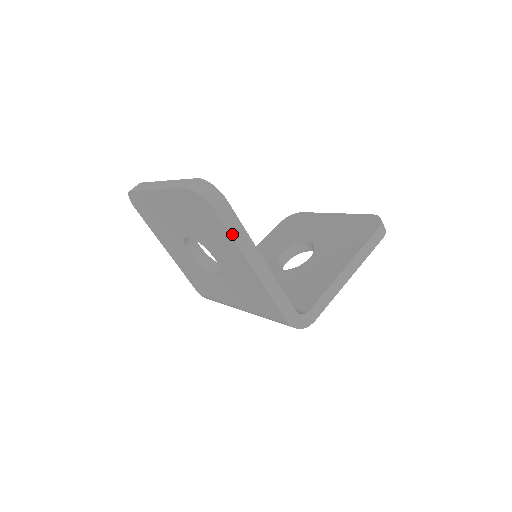
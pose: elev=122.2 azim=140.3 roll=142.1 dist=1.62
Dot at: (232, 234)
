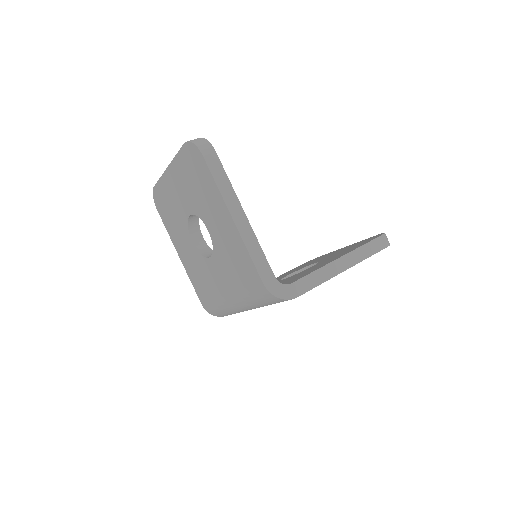
Dot at: (215, 179)
